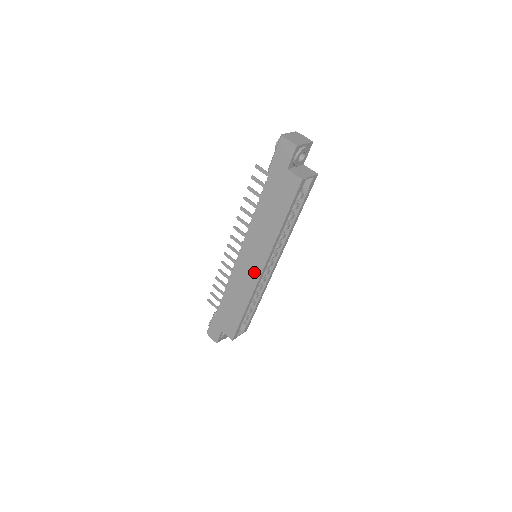
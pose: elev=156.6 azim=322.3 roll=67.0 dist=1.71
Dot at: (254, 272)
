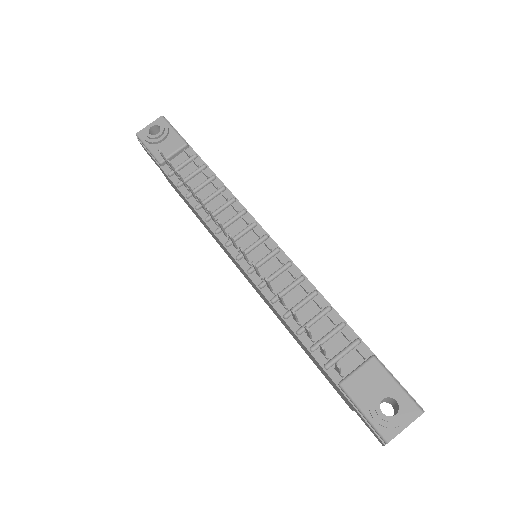
Dot at: occluded
